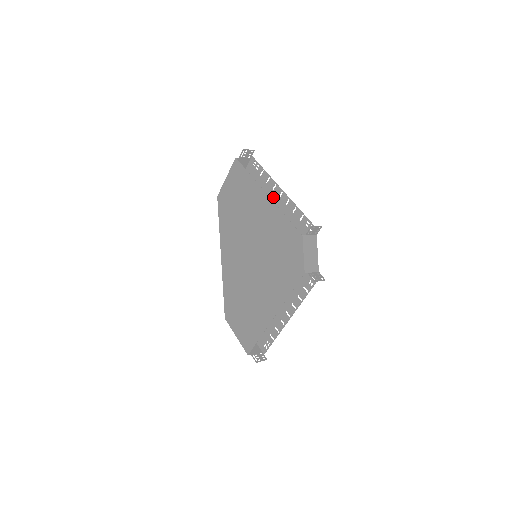
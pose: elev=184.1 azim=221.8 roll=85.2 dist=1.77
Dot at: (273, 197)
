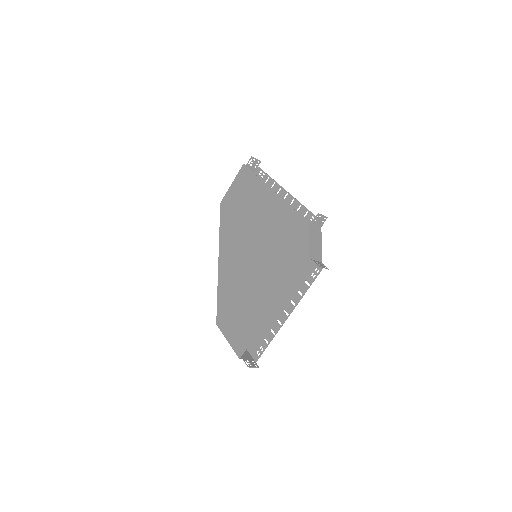
Dot at: occluded
